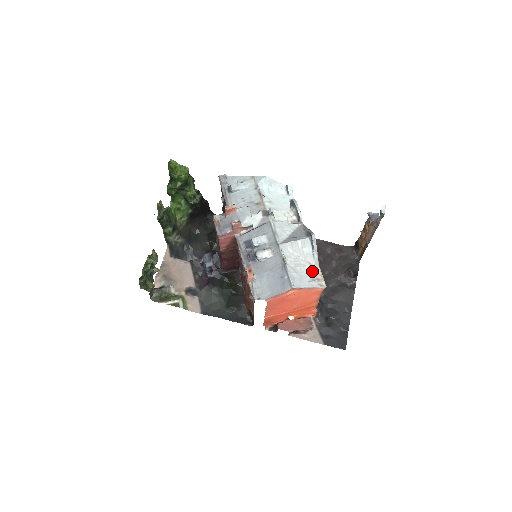
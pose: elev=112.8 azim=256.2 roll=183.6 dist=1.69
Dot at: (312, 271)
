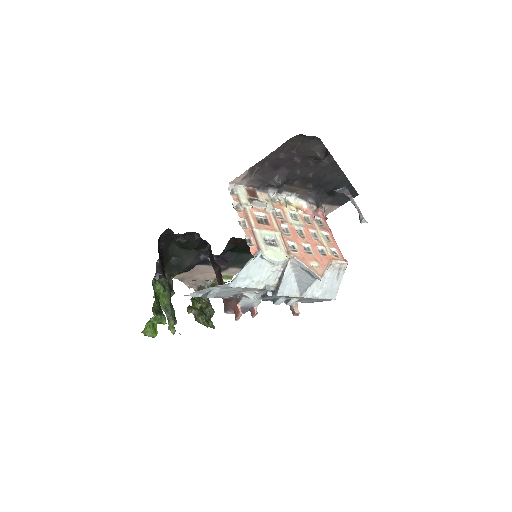
Dot at: (332, 272)
